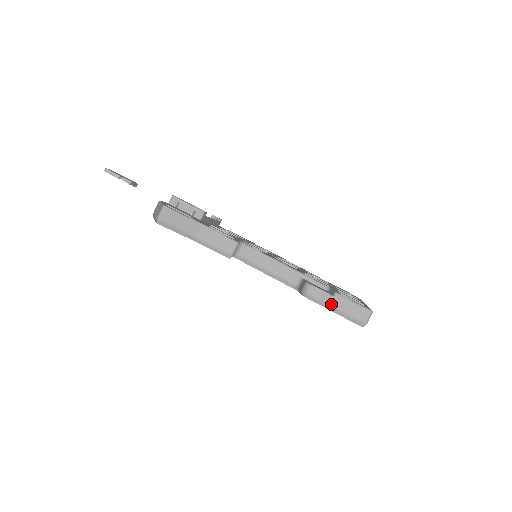
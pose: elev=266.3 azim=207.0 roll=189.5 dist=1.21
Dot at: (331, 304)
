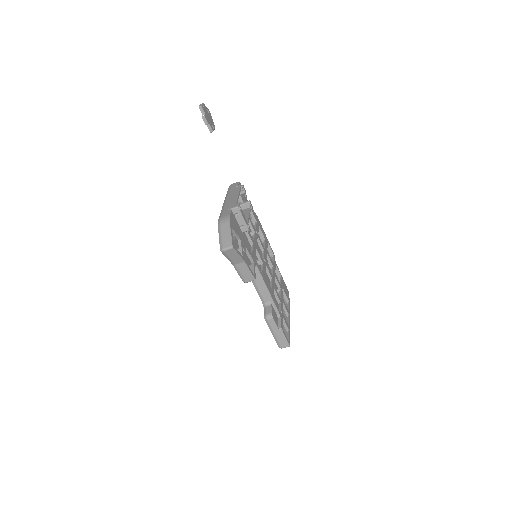
Dot at: (274, 331)
